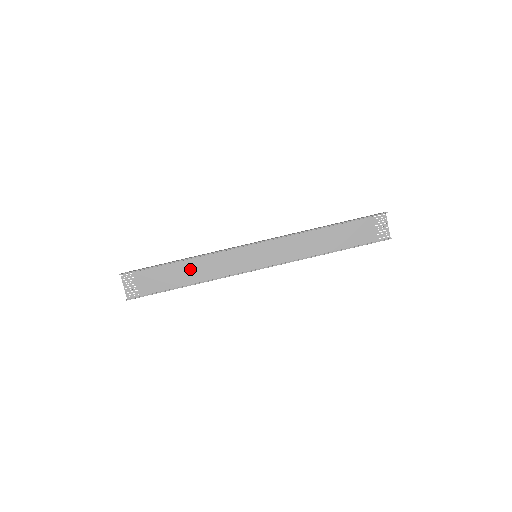
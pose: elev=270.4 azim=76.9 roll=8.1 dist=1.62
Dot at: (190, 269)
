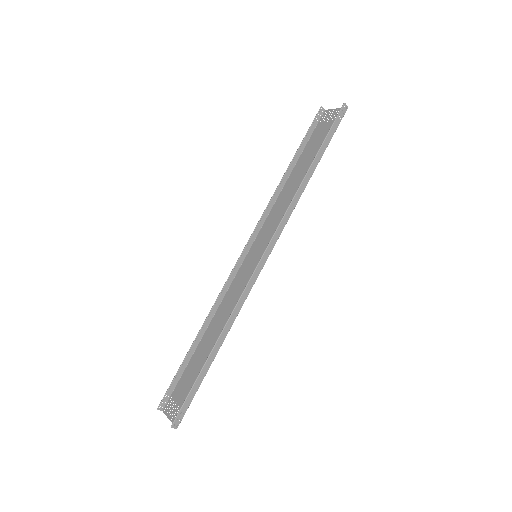
Dot at: (213, 334)
